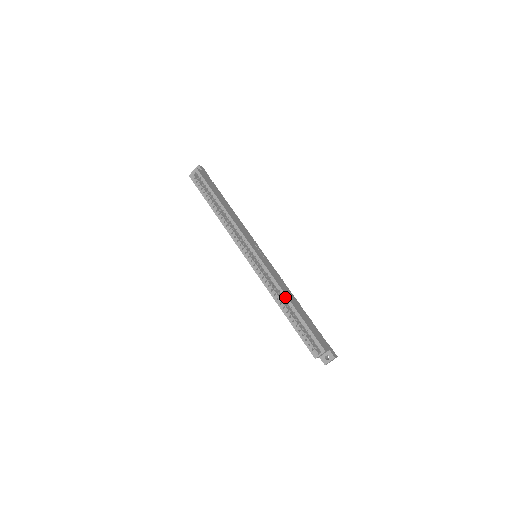
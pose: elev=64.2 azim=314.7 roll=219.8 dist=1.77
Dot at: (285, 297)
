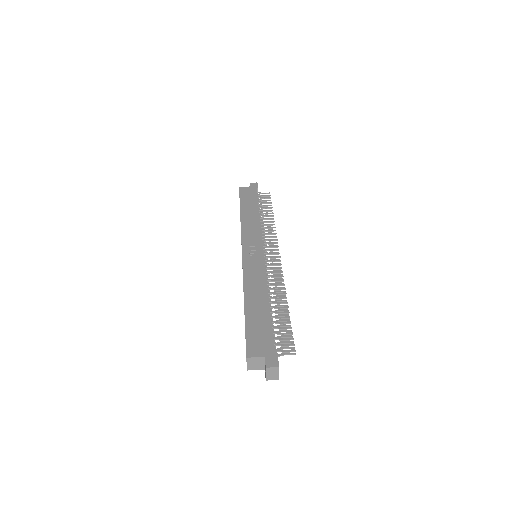
Dot at: occluded
